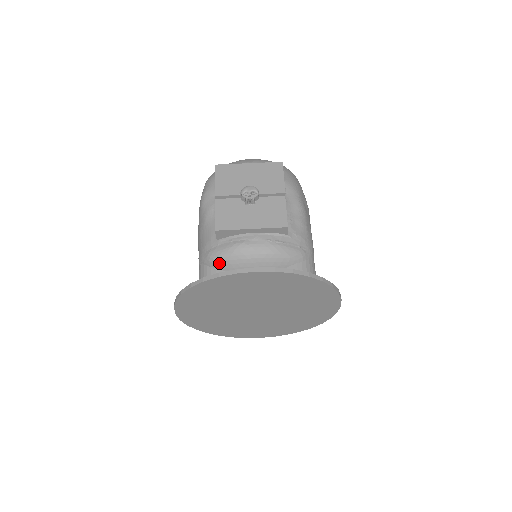
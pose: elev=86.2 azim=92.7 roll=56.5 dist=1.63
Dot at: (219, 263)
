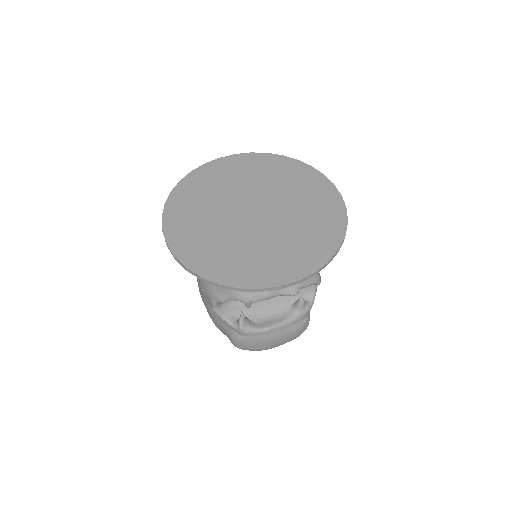
Dot at: occluded
